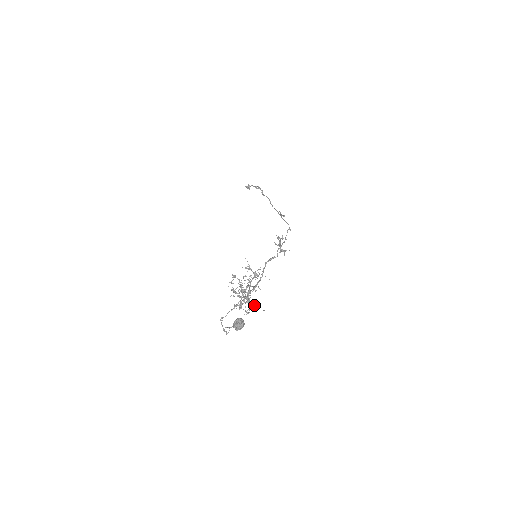
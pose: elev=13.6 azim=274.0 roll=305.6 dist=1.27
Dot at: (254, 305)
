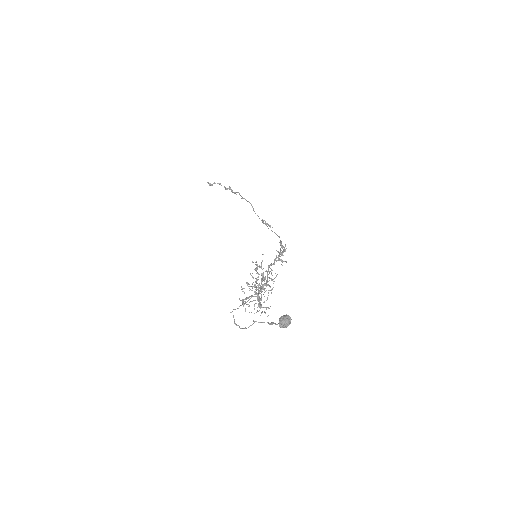
Dot at: occluded
